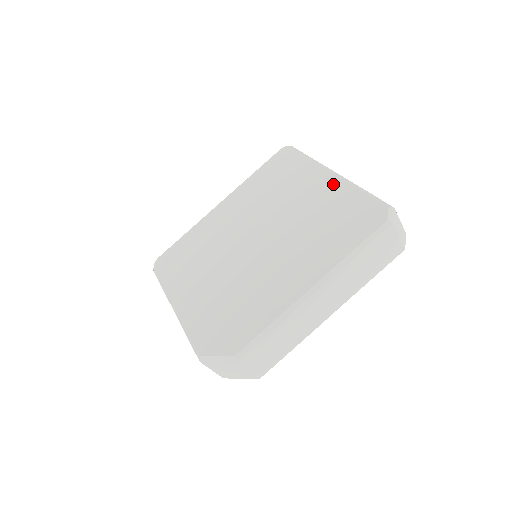
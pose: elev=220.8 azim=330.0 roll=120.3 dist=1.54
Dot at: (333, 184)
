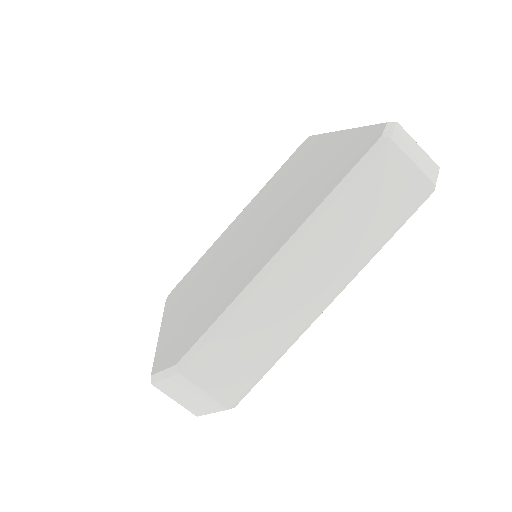
Dot at: (336, 139)
